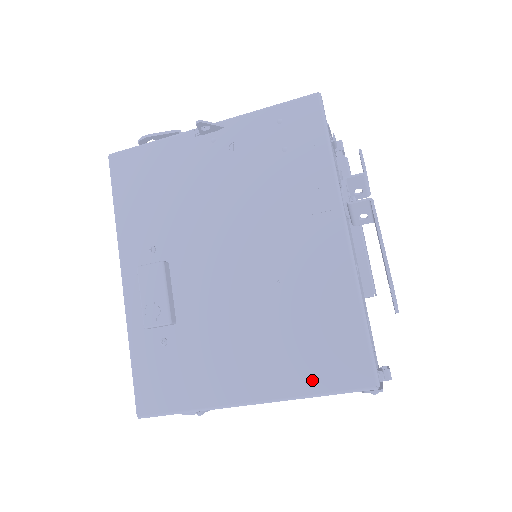
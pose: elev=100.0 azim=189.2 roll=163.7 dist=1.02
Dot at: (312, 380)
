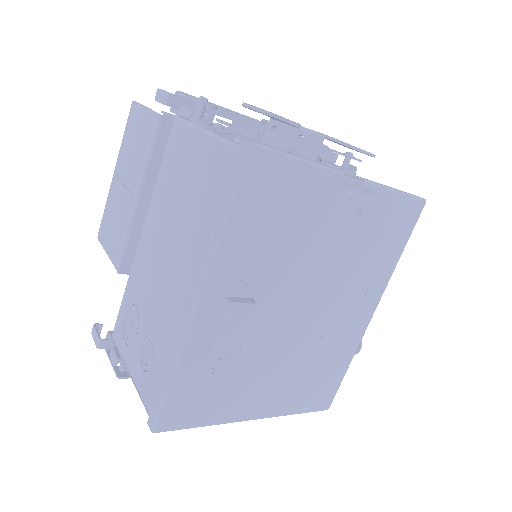
Dot at: (300, 405)
